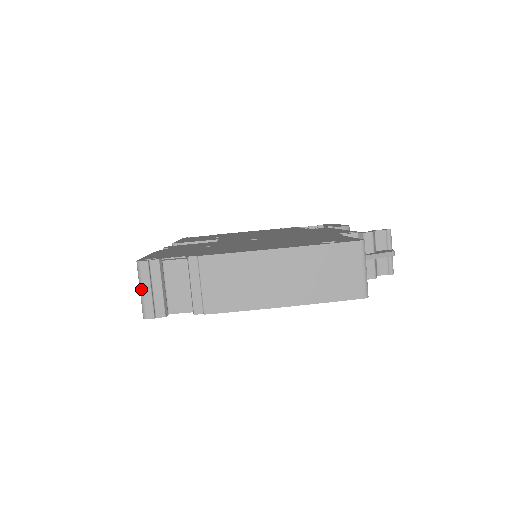
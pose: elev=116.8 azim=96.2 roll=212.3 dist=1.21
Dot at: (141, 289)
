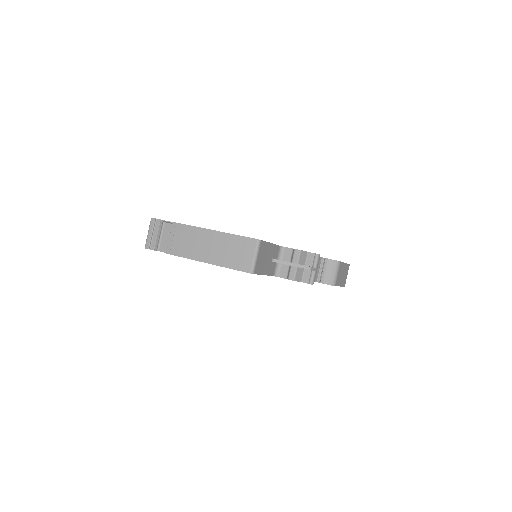
Dot at: (148, 232)
